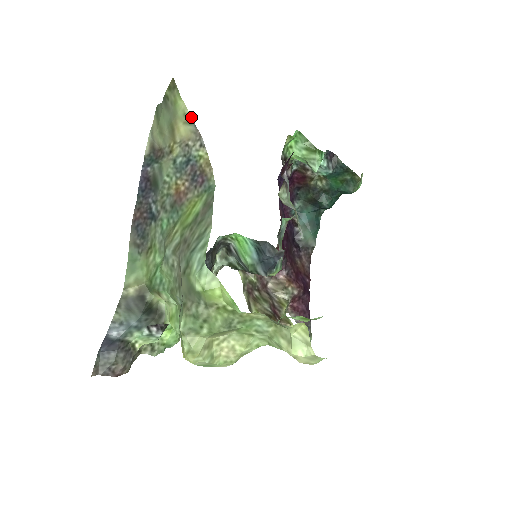
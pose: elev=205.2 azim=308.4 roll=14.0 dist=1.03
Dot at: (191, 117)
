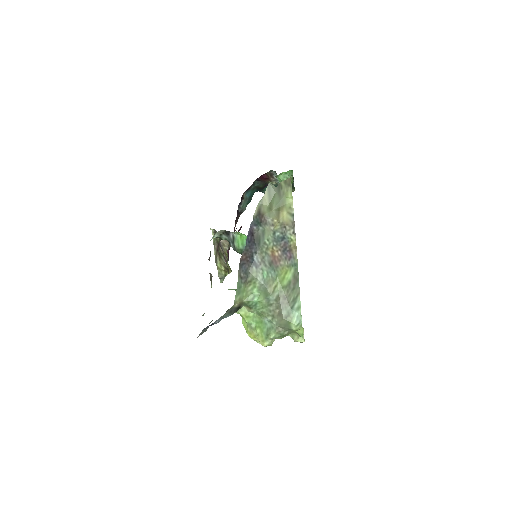
Dot at: occluded
